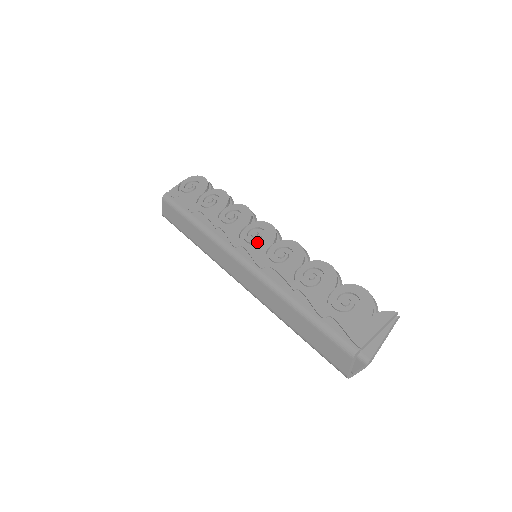
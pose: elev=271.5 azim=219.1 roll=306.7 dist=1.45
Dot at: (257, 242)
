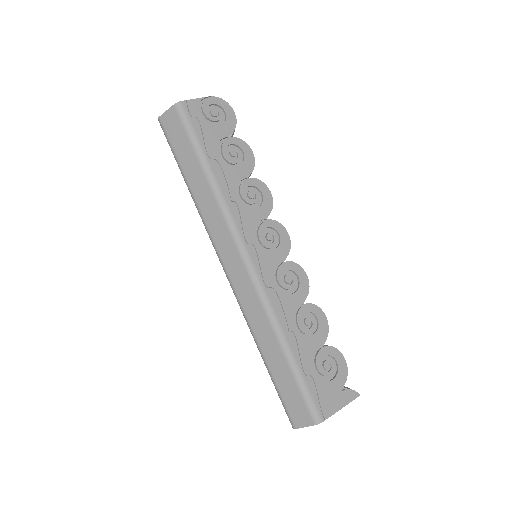
Dot at: (270, 249)
